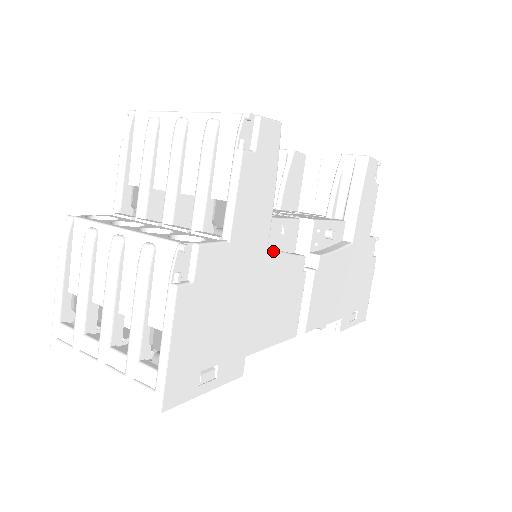
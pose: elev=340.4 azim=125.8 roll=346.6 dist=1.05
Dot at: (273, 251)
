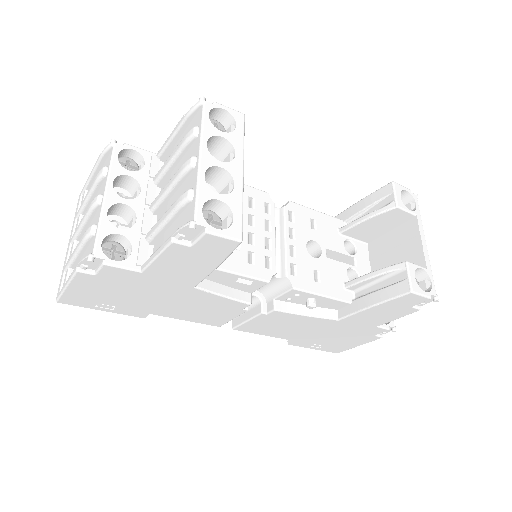
Dot at: (201, 290)
